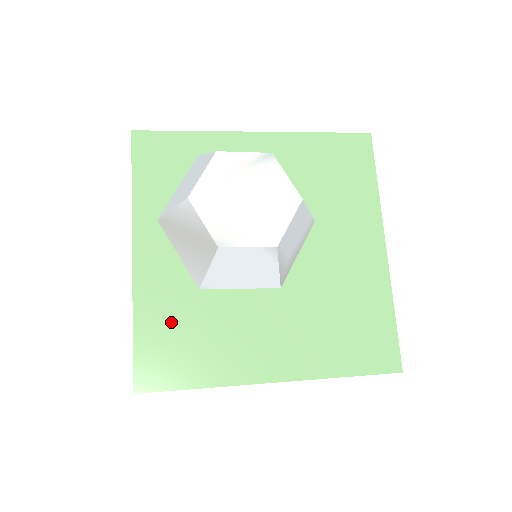
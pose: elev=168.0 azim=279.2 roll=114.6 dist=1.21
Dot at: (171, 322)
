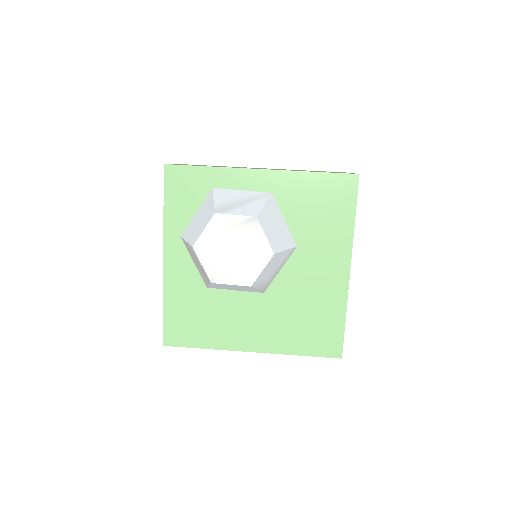
Dot at: (187, 307)
